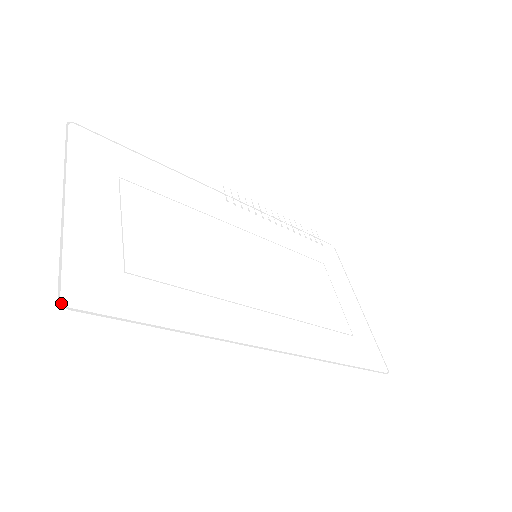
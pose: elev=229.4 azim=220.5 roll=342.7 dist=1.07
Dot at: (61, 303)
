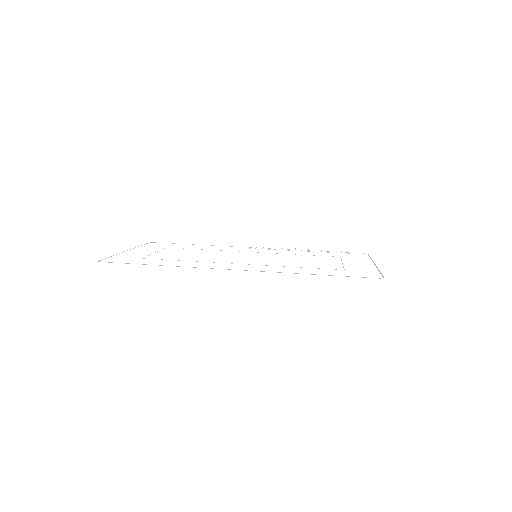
Dot at: (99, 261)
